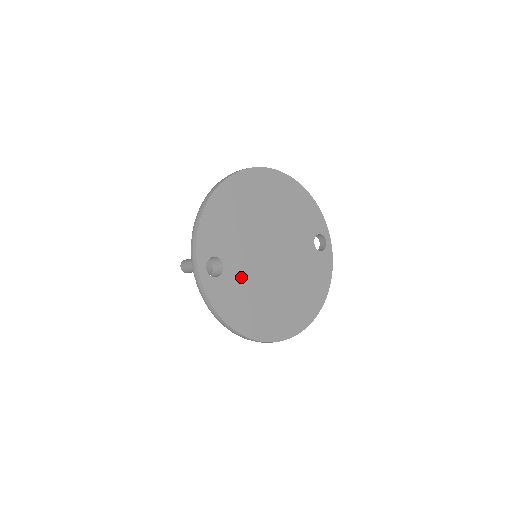
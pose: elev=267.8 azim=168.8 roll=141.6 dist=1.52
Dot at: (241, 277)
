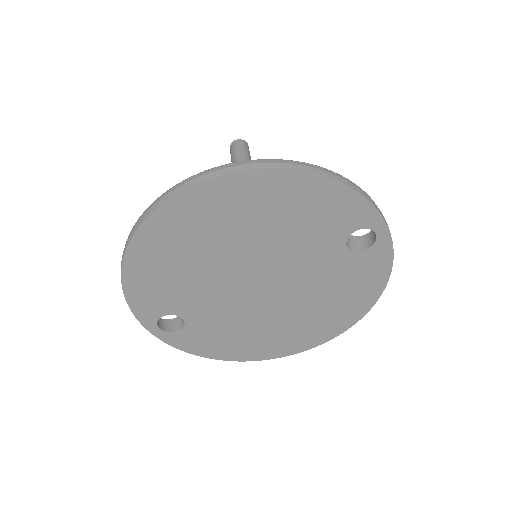
Dot at: (215, 321)
